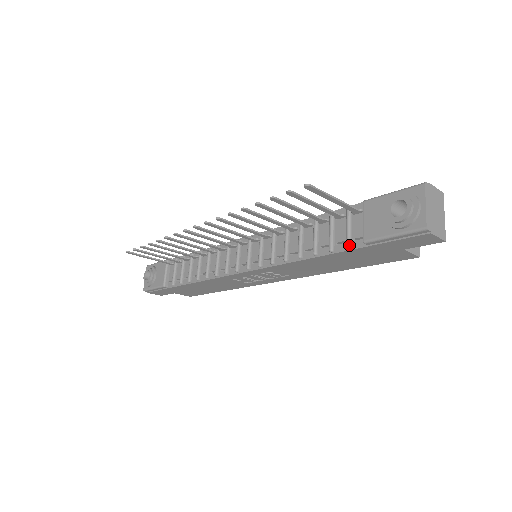
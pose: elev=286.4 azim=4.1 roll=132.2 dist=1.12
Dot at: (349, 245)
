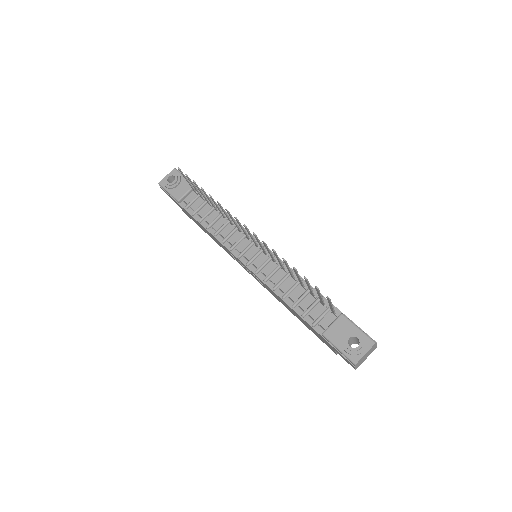
Dot at: (314, 325)
